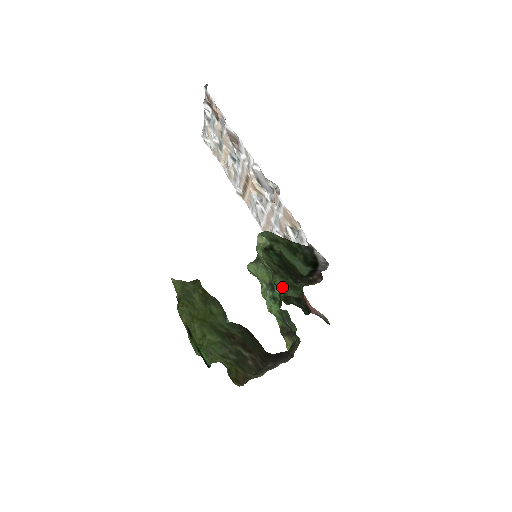
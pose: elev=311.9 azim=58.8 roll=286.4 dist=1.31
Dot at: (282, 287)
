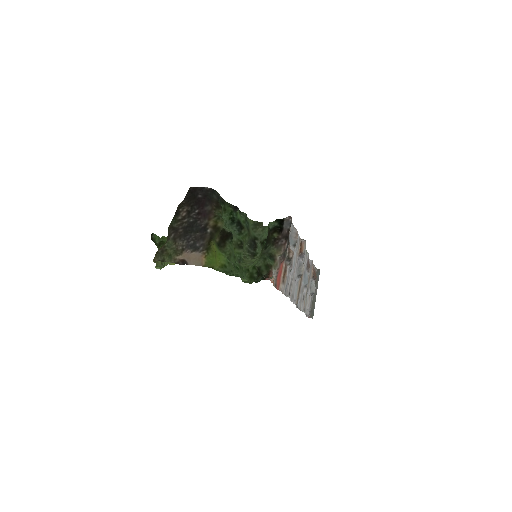
Dot at: occluded
